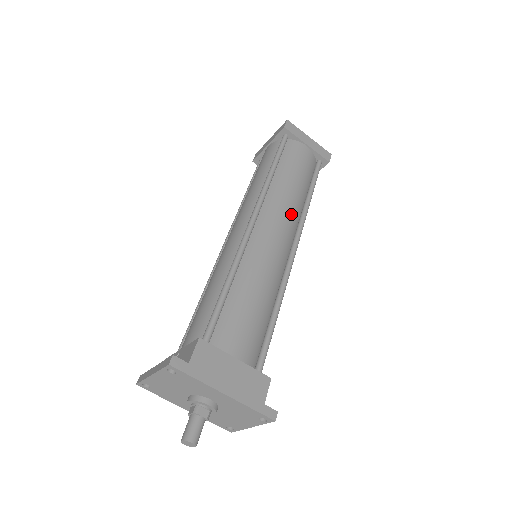
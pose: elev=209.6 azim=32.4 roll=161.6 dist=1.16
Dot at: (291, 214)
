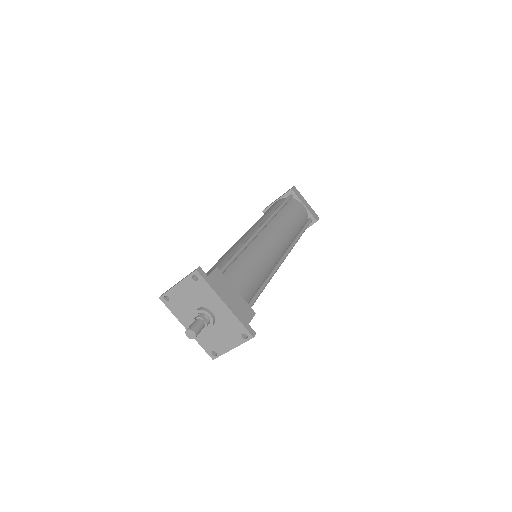
Dot at: (286, 236)
